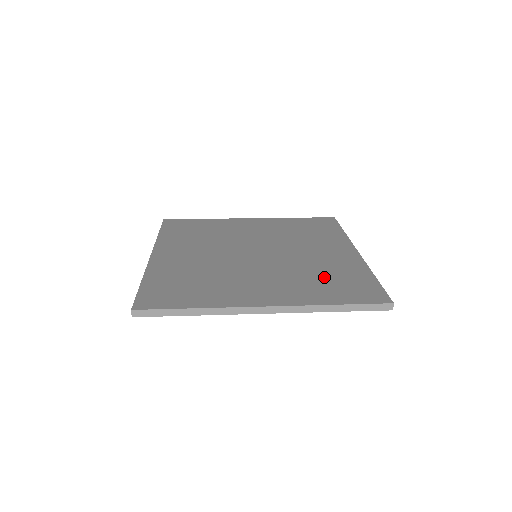
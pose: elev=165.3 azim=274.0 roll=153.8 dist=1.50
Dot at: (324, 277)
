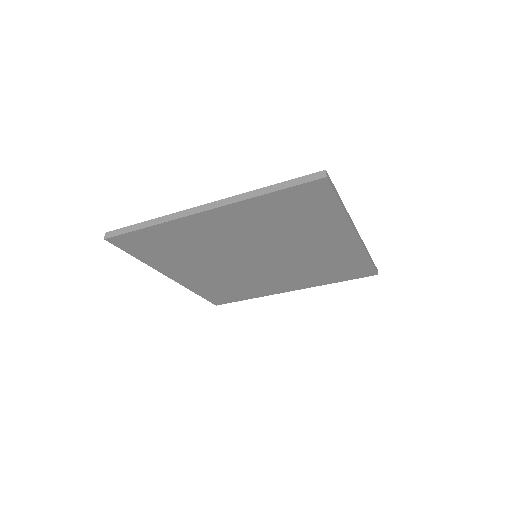
Dot at: occluded
